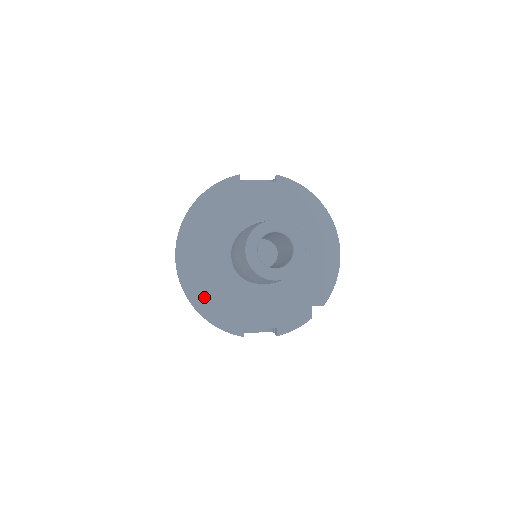
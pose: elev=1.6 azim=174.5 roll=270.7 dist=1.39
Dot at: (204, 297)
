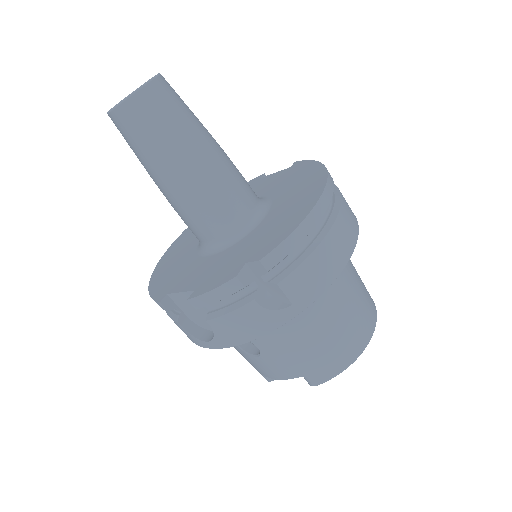
Dot at: (164, 269)
